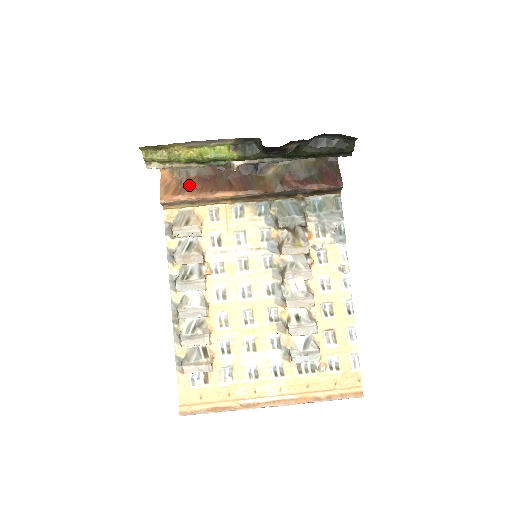
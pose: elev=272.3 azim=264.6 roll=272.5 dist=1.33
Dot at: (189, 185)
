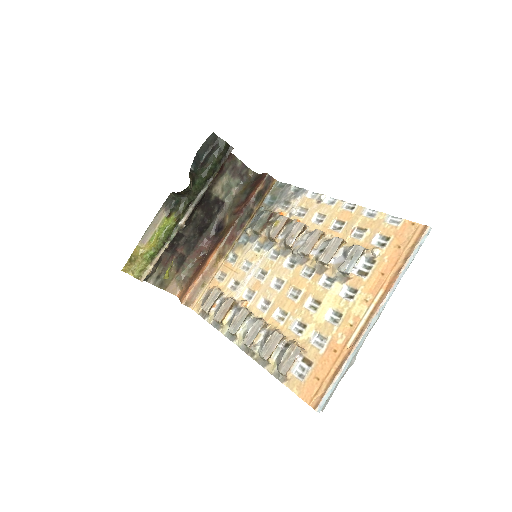
Dot at: (192, 279)
